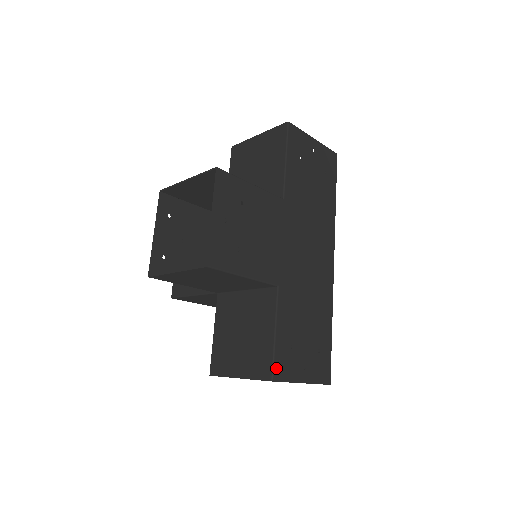
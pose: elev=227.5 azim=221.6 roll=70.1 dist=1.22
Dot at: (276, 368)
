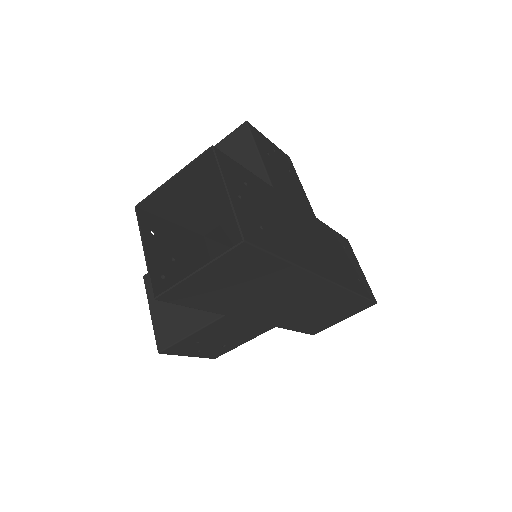
Dot at: (224, 156)
